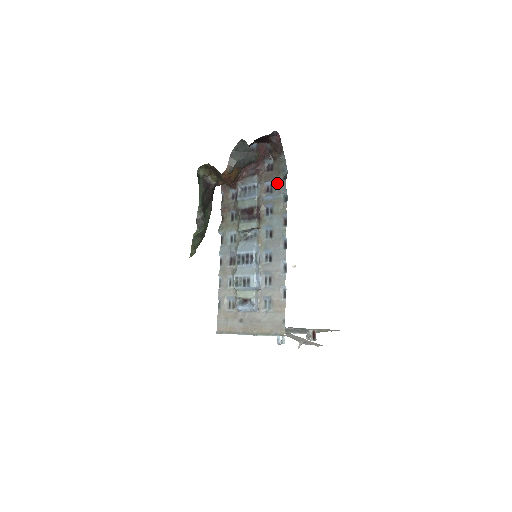
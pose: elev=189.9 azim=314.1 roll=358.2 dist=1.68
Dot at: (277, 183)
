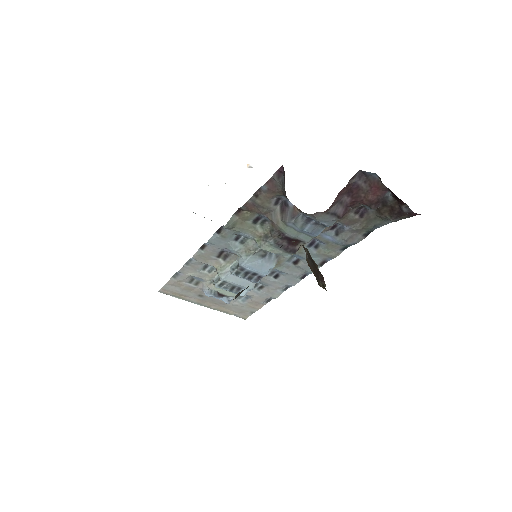
Dot at: (353, 234)
